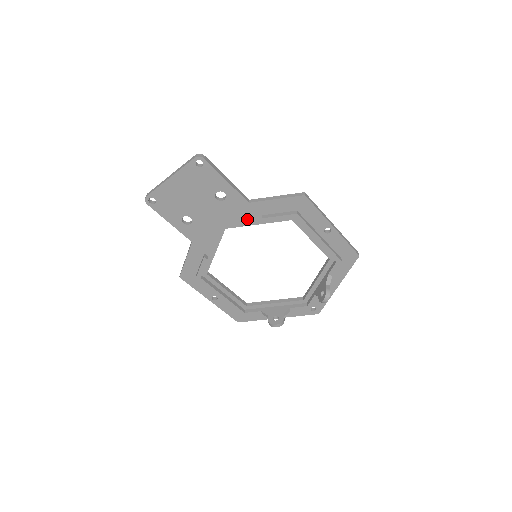
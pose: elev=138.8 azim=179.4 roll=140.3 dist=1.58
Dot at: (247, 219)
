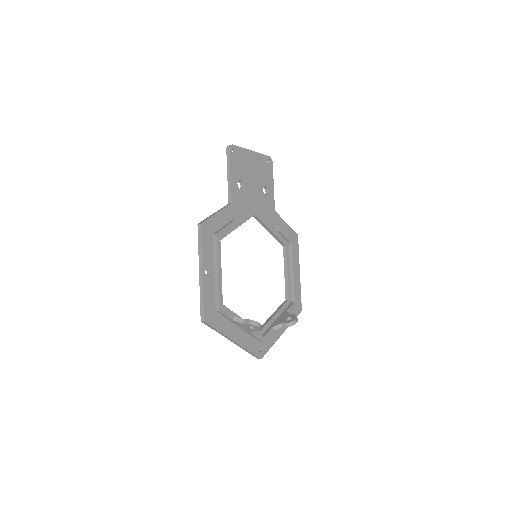
Dot at: (268, 221)
